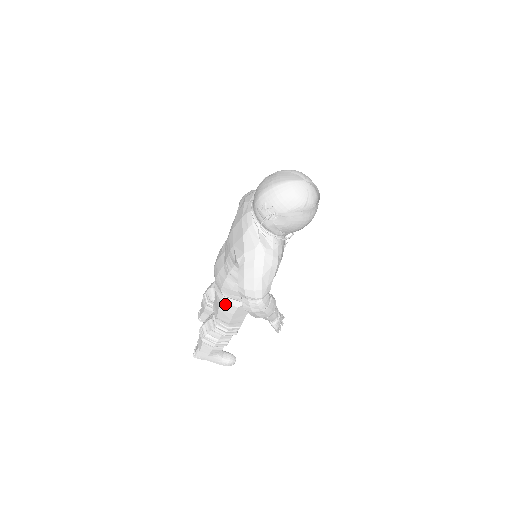
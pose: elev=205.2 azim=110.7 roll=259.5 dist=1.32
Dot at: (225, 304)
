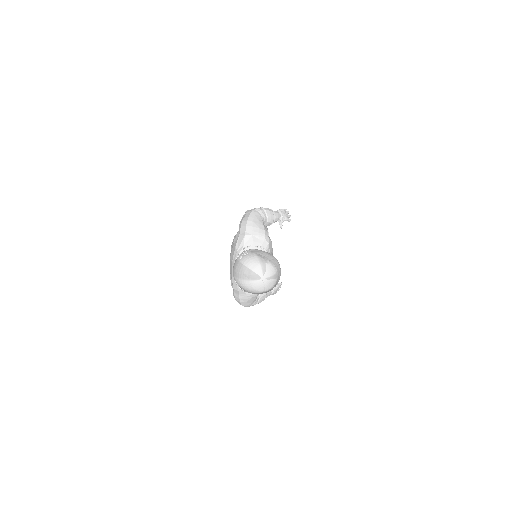
Dot at: occluded
